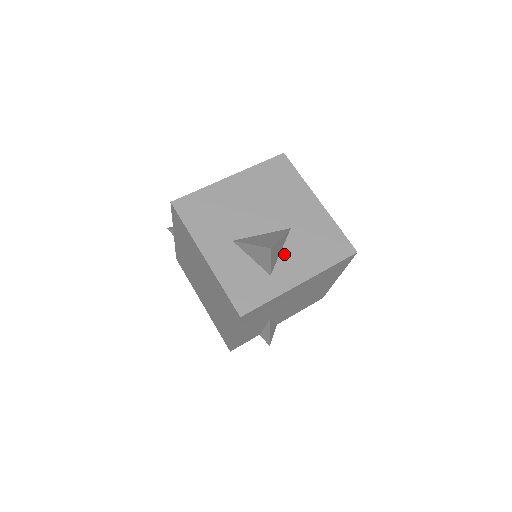
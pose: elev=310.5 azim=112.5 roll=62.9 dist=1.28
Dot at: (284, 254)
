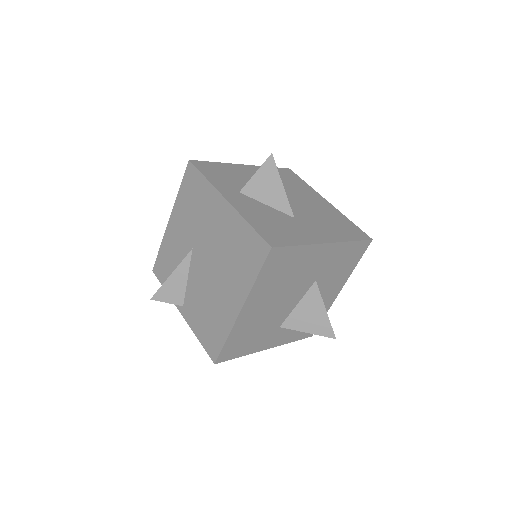
Dot at: occluded
